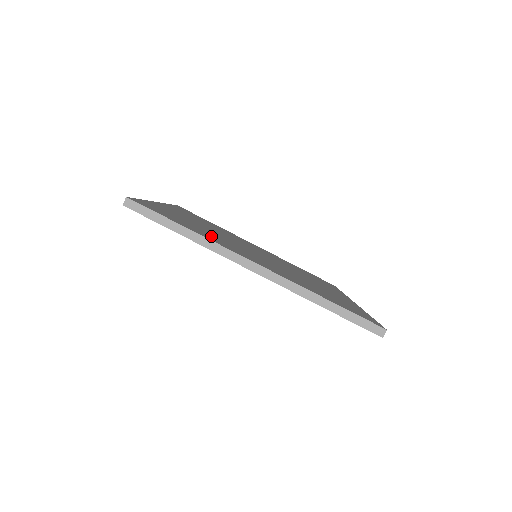
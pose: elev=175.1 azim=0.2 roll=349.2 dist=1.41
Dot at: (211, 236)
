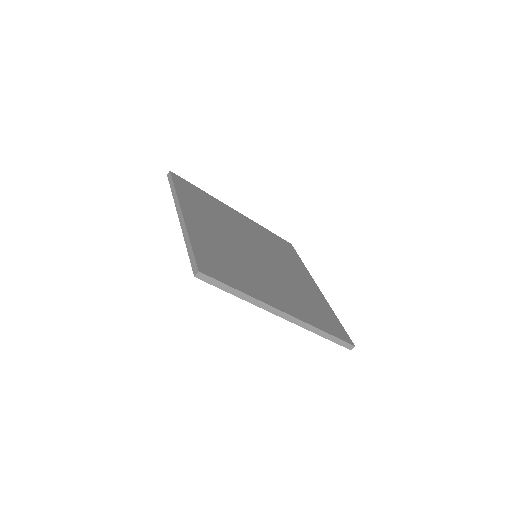
Dot at: (247, 278)
